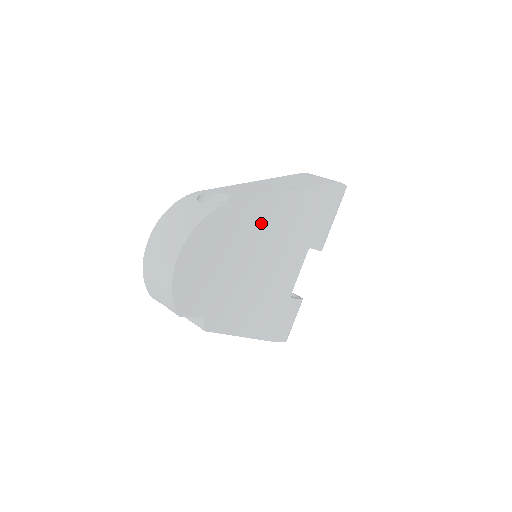
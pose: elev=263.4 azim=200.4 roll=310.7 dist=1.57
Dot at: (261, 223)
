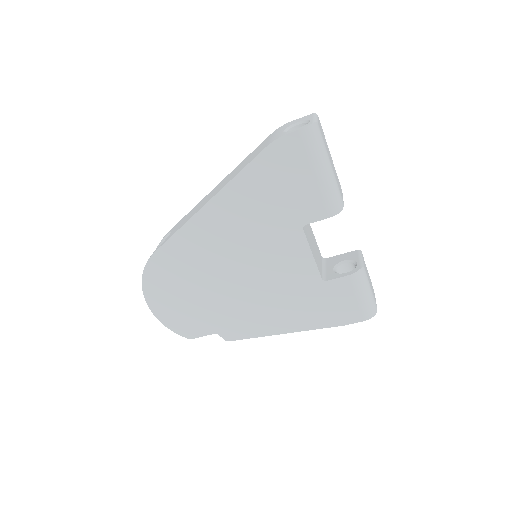
Dot at: (203, 246)
